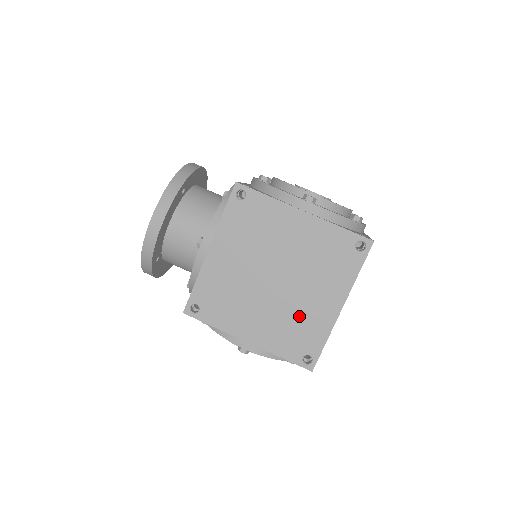
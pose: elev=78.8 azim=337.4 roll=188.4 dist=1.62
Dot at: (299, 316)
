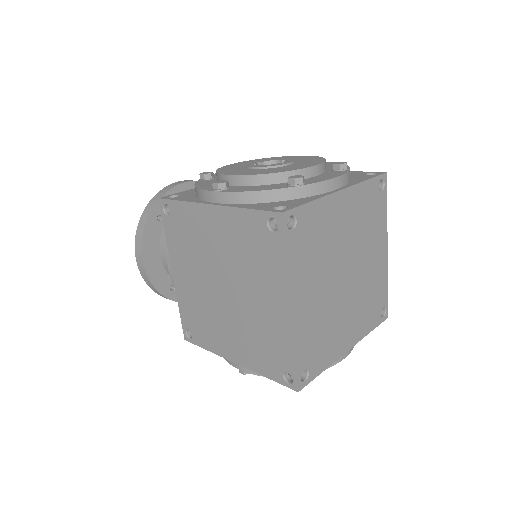
Dot at: (259, 327)
